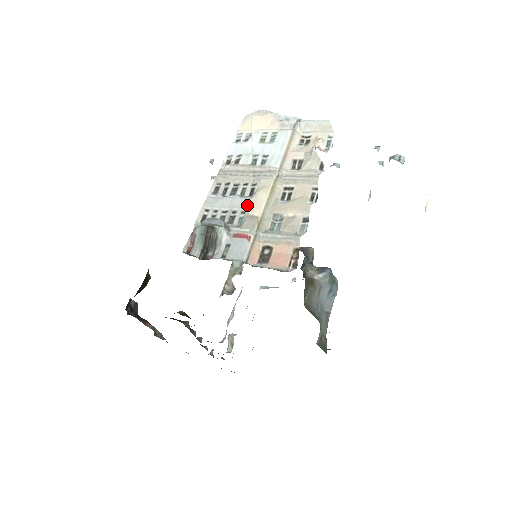
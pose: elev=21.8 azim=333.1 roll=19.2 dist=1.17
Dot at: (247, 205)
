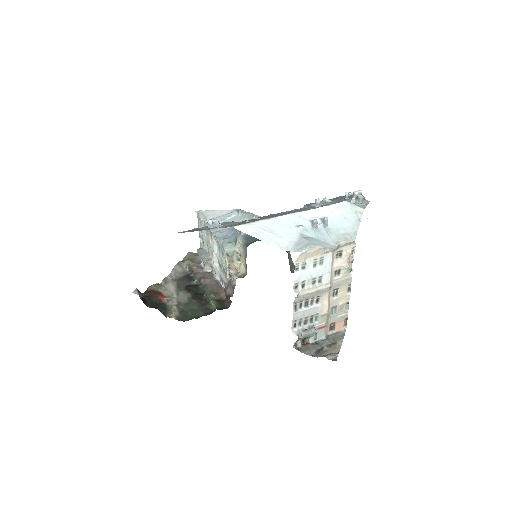
Dot at: (319, 310)
